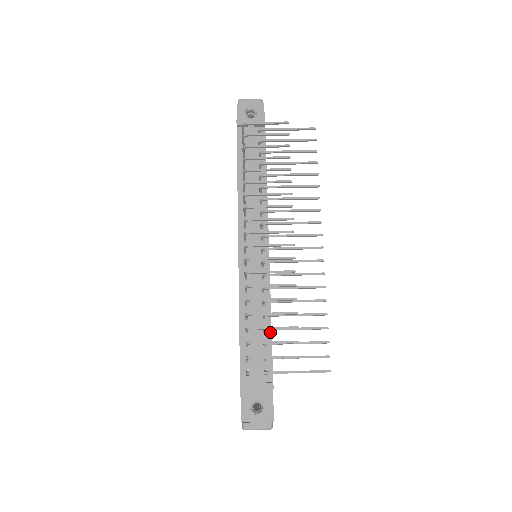
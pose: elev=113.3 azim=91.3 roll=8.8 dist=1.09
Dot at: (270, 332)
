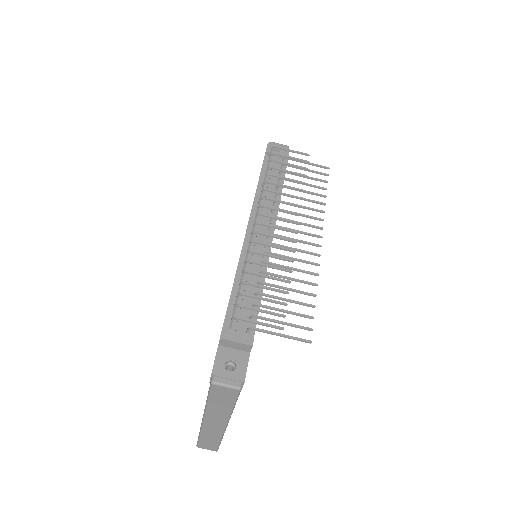
Dot at: (260, 300)
